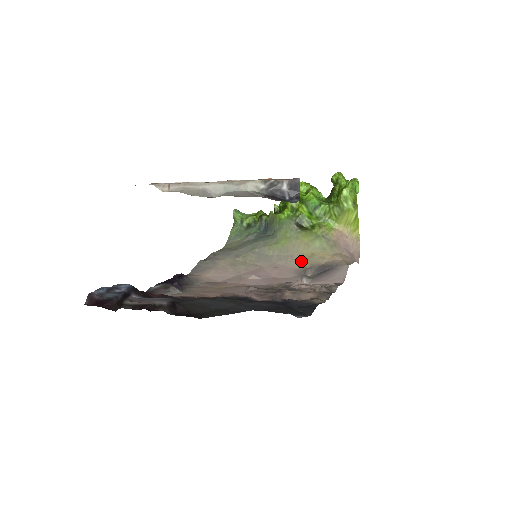
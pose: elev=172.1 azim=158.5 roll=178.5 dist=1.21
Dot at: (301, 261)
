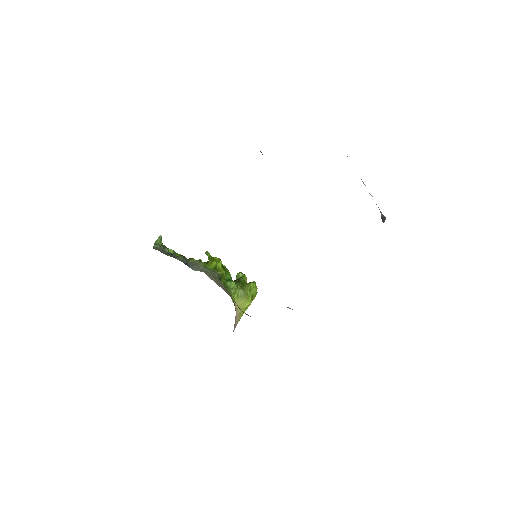
Dot at: (231, 298)
